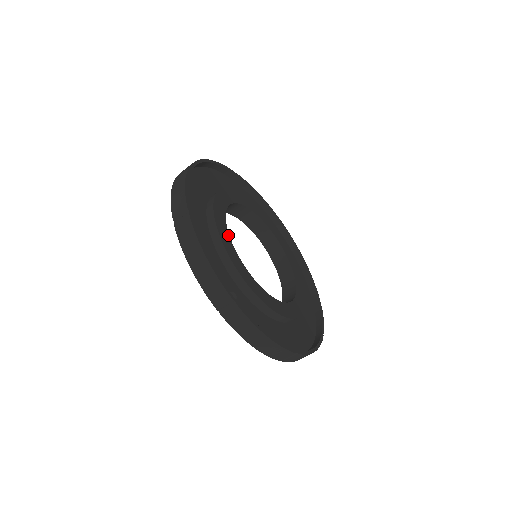
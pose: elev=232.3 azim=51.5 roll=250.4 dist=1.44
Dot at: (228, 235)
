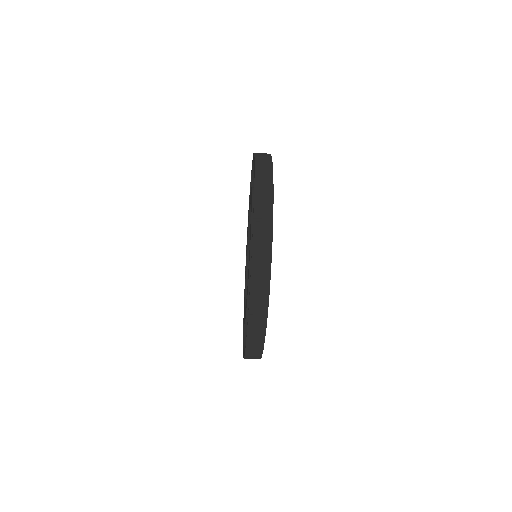
Dot at: occluded
